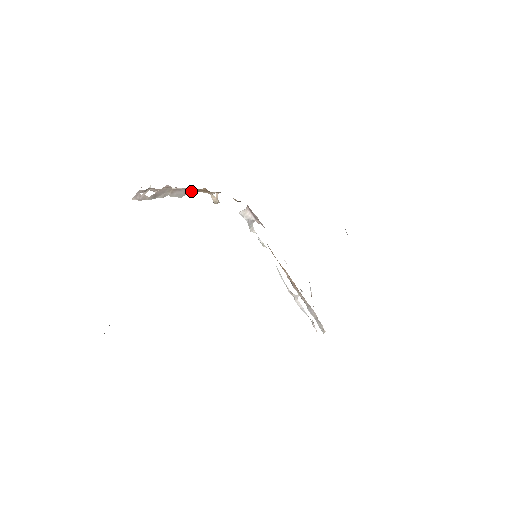
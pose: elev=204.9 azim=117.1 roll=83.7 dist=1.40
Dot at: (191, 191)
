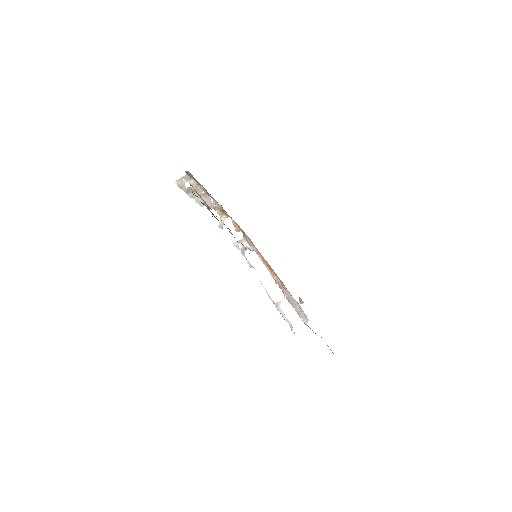
Dot at: (211, 204)
